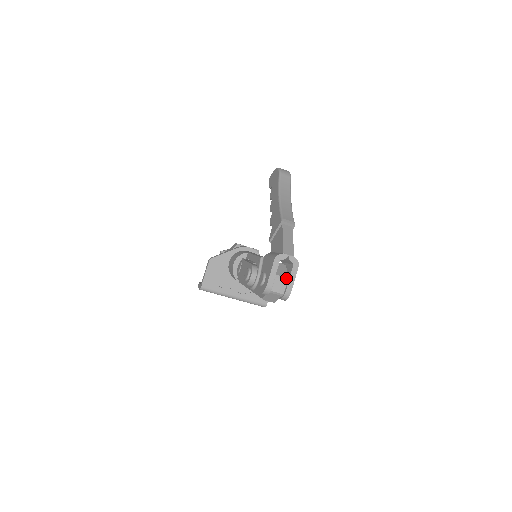
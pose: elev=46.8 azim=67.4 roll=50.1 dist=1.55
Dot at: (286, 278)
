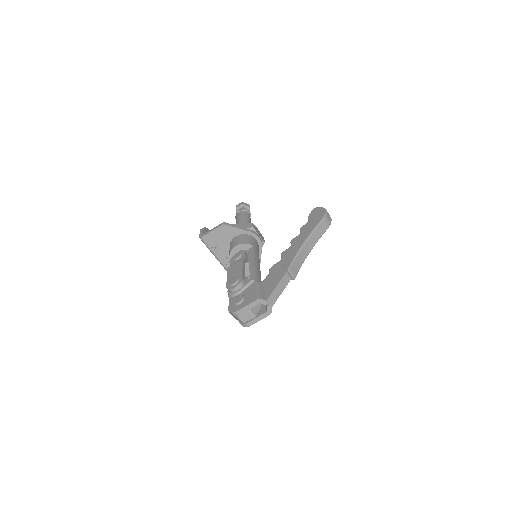
Dot at: (254, 315)
